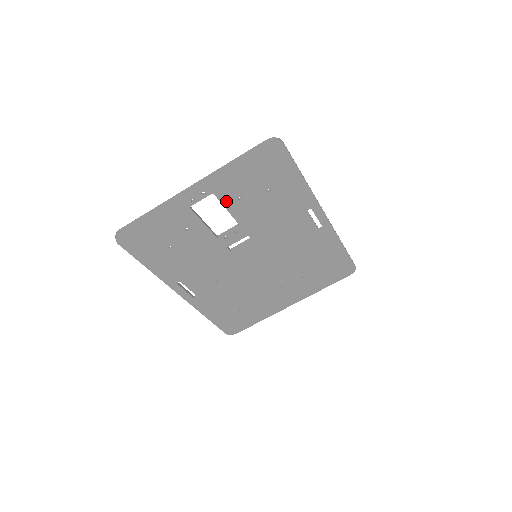
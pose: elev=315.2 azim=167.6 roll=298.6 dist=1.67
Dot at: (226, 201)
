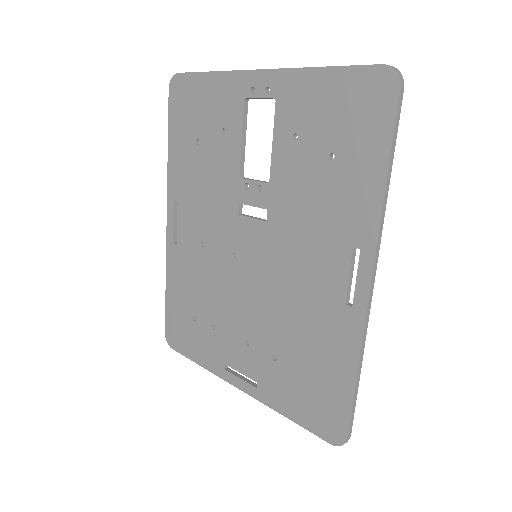
Dot at: (280, 126)
